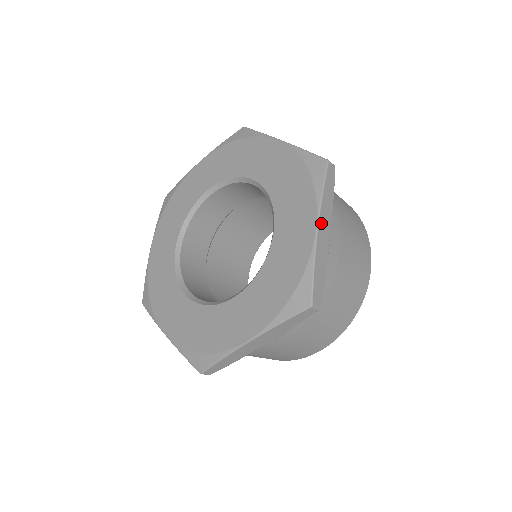
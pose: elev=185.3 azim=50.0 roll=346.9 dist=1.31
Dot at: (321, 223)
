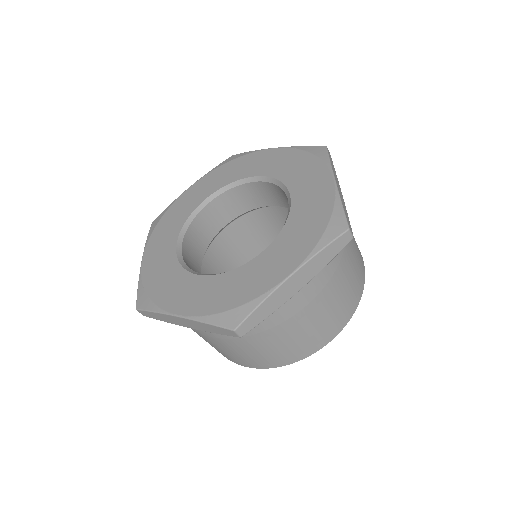
Dot at: (335, 179)
